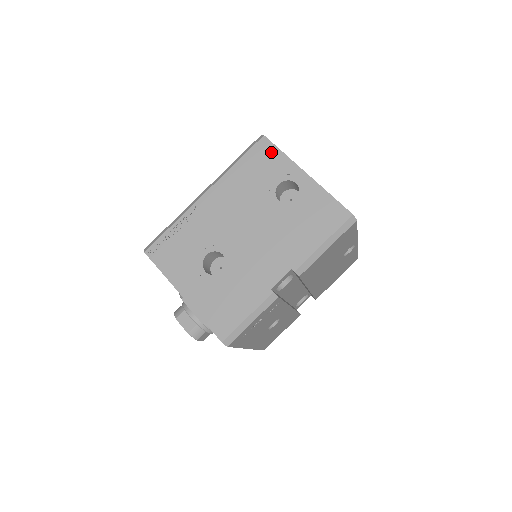
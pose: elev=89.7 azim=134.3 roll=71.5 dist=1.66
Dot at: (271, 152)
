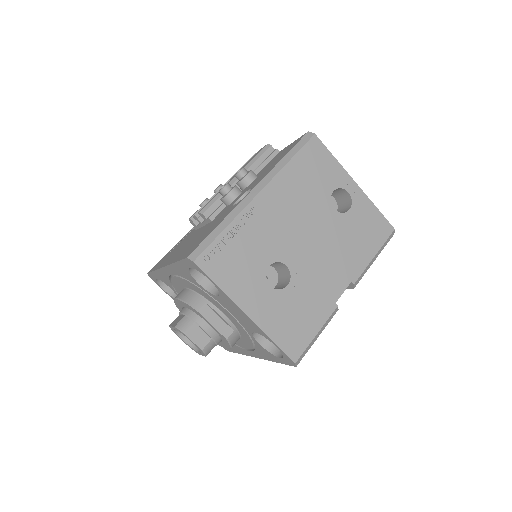
Dot at: (323, 154)
